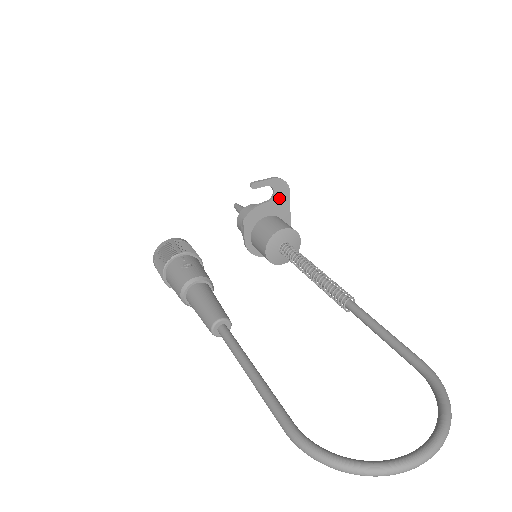
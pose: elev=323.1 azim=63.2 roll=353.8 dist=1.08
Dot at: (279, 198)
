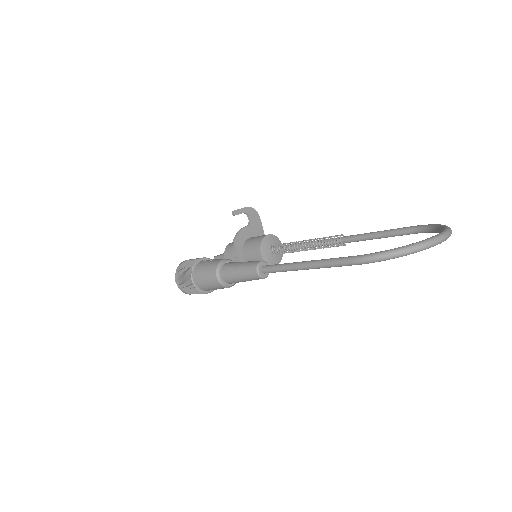
Dot at: (254, 223)
